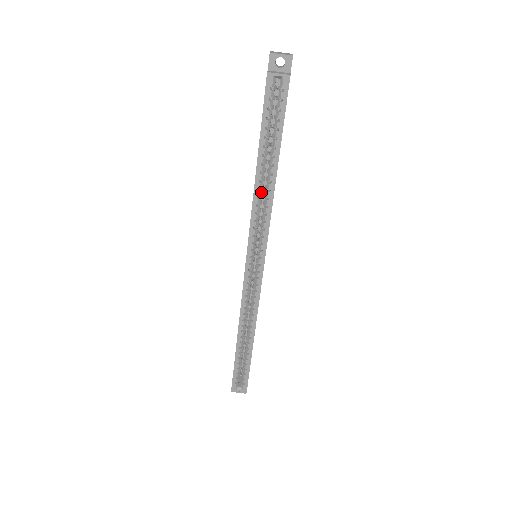
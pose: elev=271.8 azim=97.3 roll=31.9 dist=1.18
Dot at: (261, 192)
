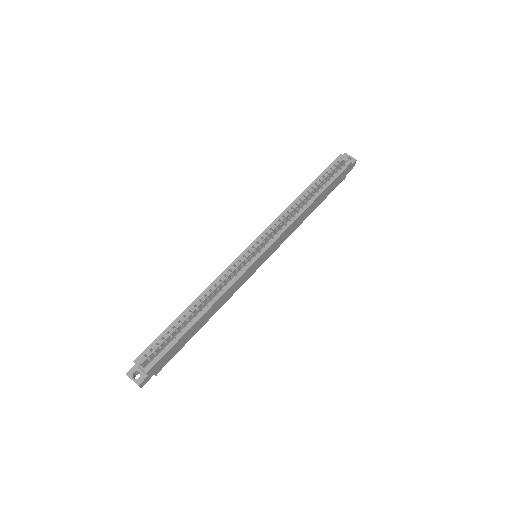
Dot at: (296, 207)
